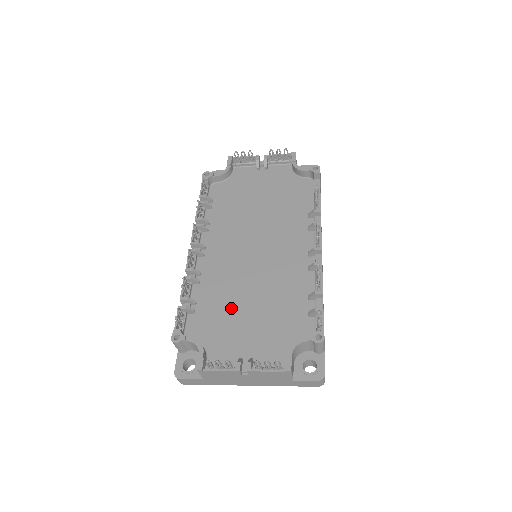
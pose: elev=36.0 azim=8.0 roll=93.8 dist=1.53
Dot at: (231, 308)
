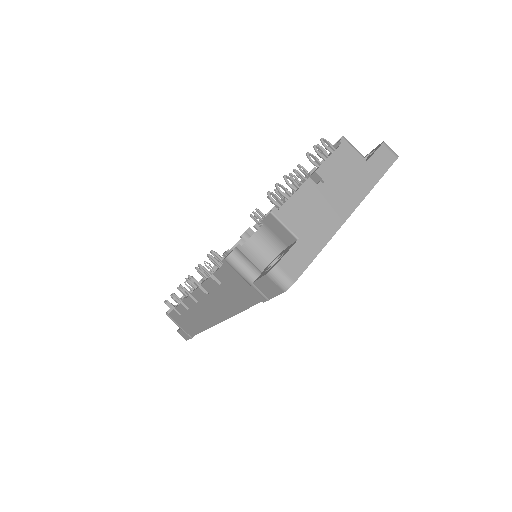
Dot at: occluded
